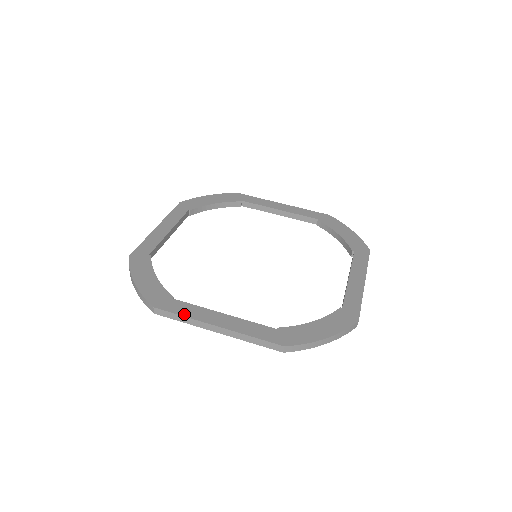
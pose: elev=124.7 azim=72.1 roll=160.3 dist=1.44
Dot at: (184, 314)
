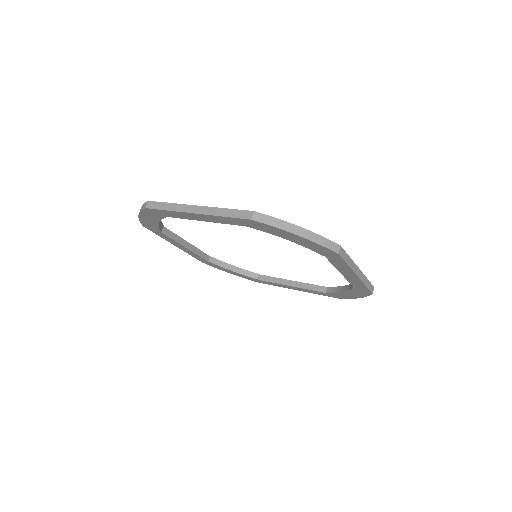
Dot at: (172, 204)
